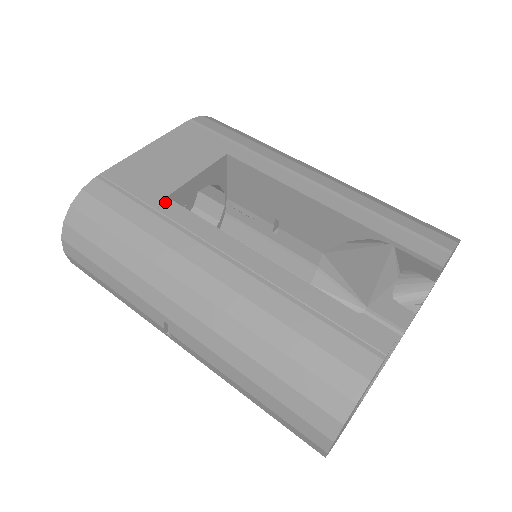
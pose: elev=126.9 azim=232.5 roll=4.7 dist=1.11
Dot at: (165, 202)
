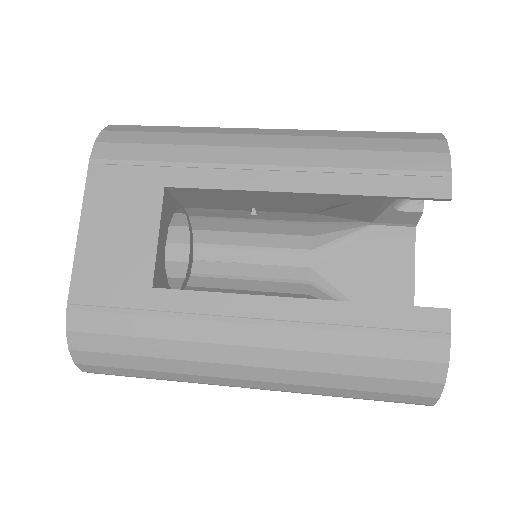
Dot at: (156, 295)
